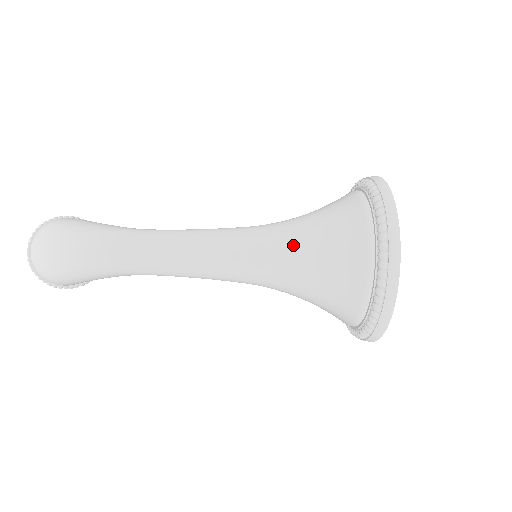
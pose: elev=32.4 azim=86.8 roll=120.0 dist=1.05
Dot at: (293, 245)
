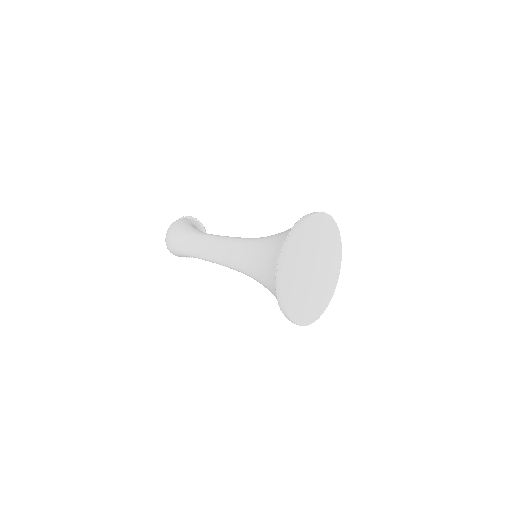
Dot at: (254, 255)
